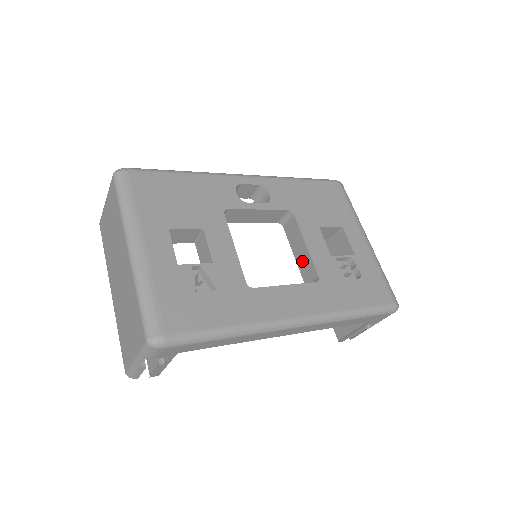
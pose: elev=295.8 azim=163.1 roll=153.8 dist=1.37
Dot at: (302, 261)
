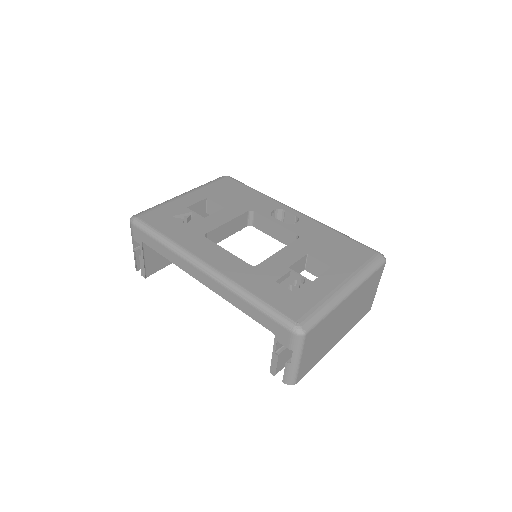
Dot at: occluded
